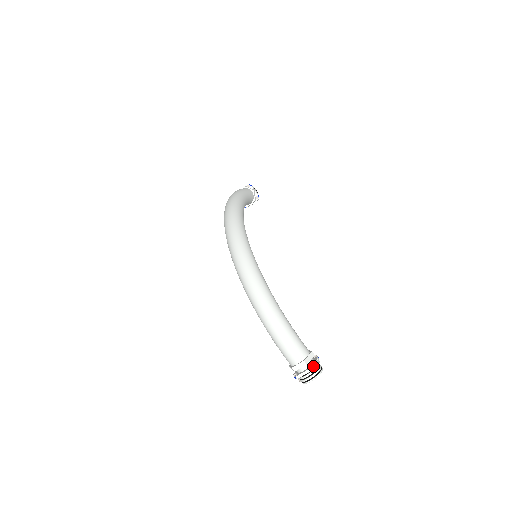
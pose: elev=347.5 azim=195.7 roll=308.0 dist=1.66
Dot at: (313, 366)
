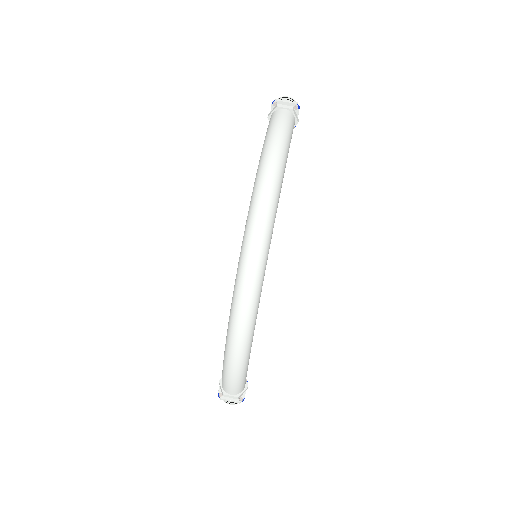
Dot at: (242, 401)
